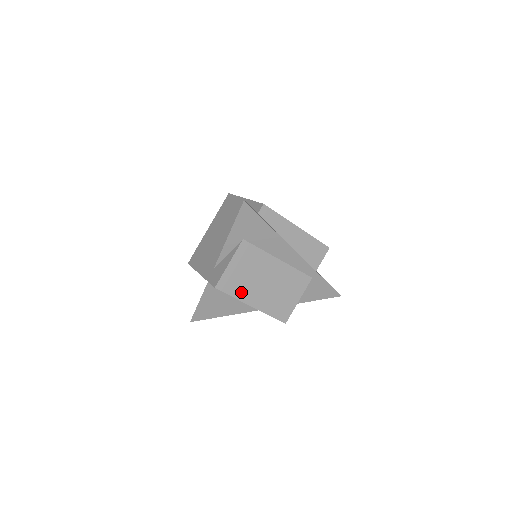
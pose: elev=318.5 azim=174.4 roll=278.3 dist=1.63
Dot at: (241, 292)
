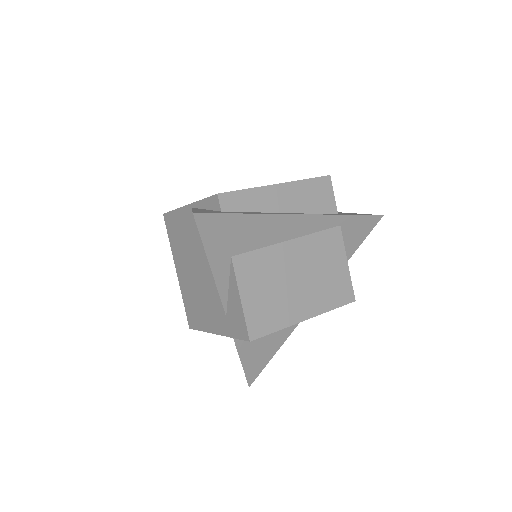
Dot at: (282, 316)
